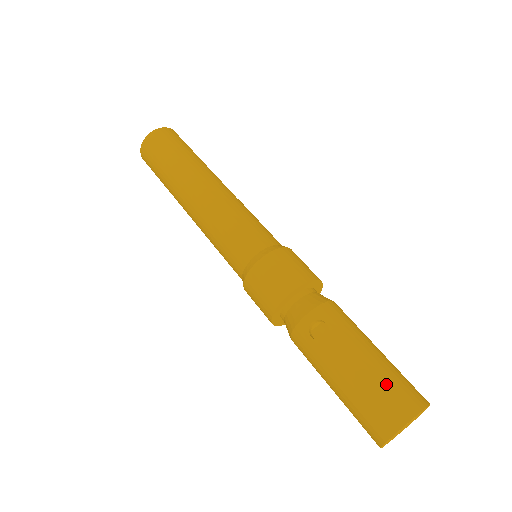
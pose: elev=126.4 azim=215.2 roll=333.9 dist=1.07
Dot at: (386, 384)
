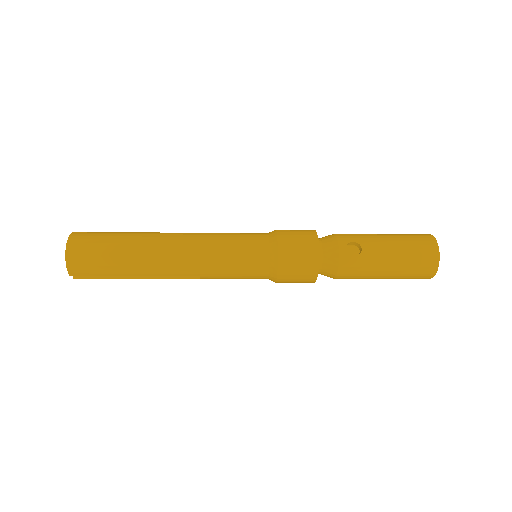
Dot at: (411, 240)
